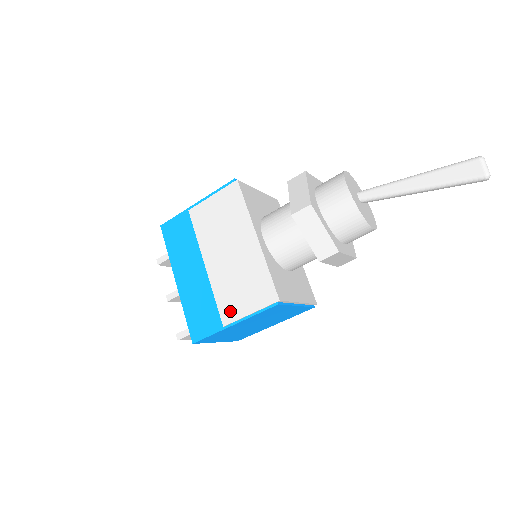
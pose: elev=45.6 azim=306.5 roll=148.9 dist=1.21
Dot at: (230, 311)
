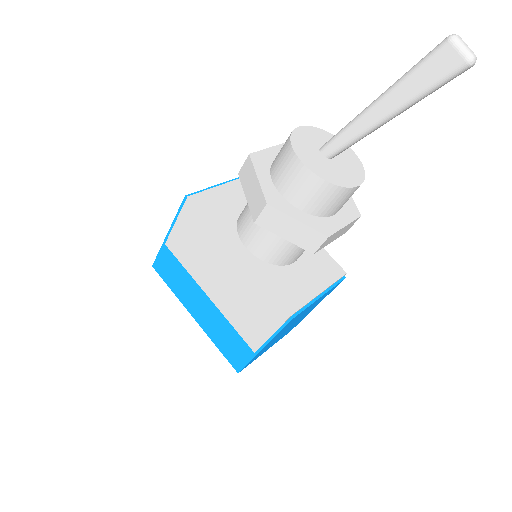
Dot at: (252, 336)
